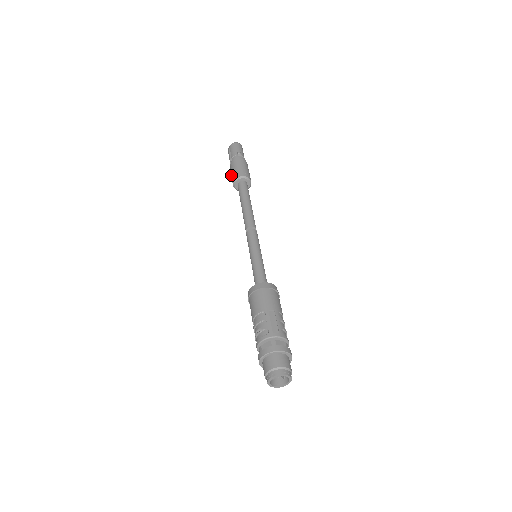
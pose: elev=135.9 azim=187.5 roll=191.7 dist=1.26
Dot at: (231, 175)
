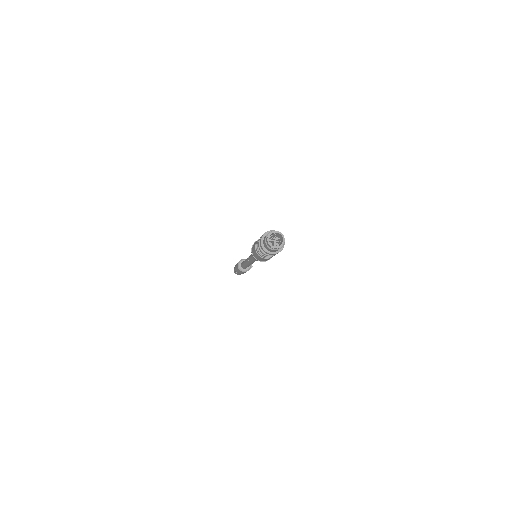
Dot at: (239, 272)
